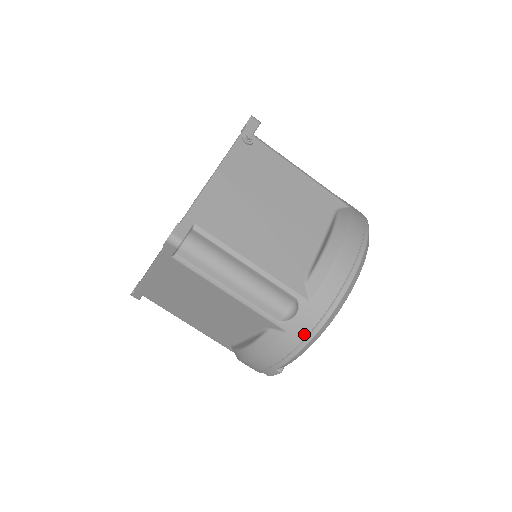
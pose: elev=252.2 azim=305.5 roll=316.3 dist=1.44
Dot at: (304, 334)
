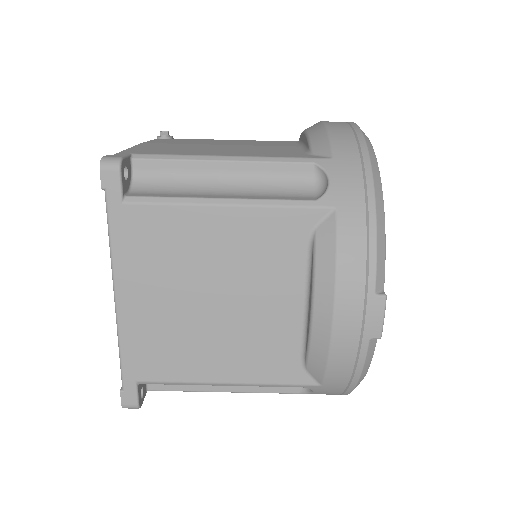
Dot at: (359, 196)
